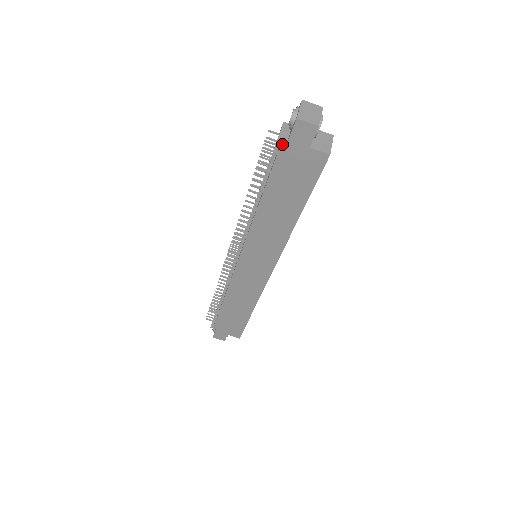
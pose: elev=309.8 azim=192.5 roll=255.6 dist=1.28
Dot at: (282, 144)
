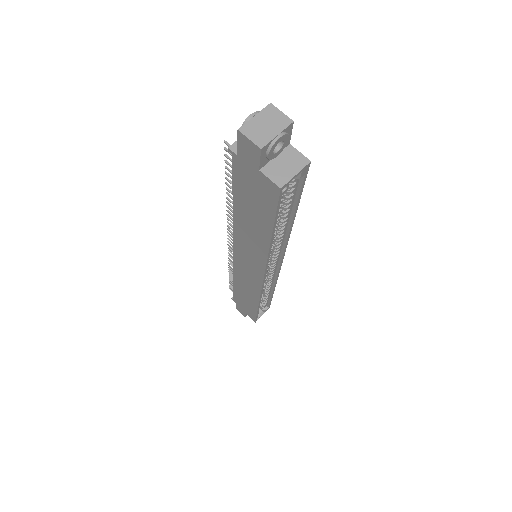
Dot at: (233, 154)
